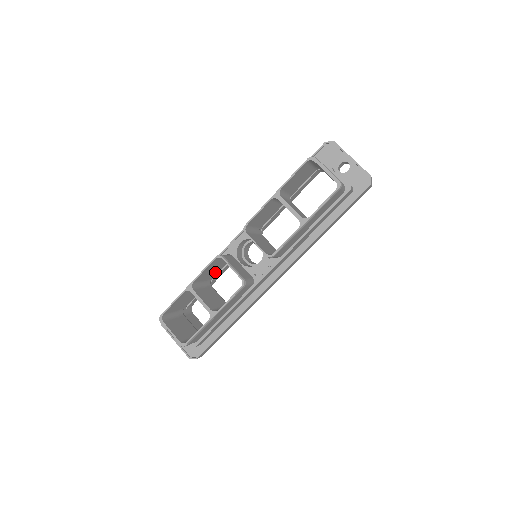
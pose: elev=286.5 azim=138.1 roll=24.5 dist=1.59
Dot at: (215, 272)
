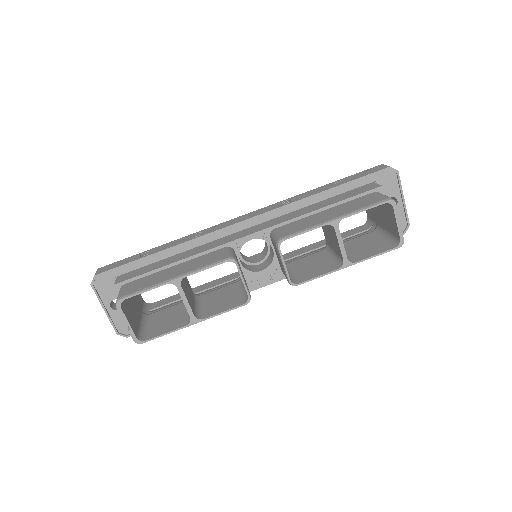
Dot at: occluded
